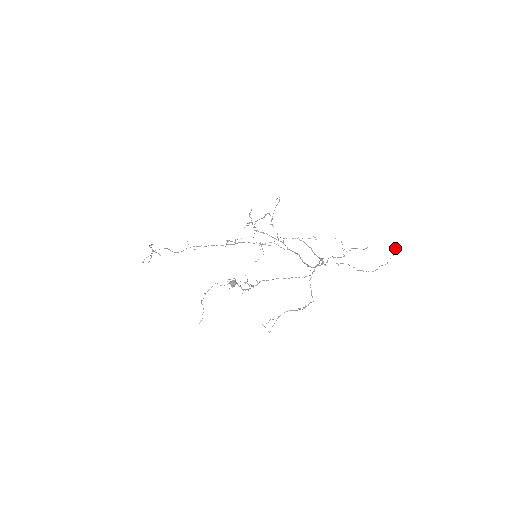
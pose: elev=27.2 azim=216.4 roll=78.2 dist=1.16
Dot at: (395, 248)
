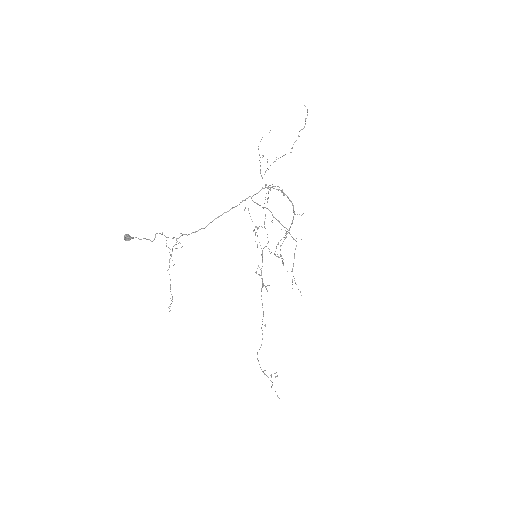
Dot at: occluded
